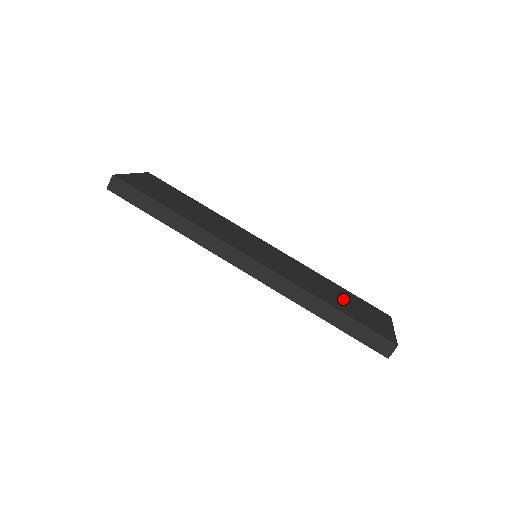
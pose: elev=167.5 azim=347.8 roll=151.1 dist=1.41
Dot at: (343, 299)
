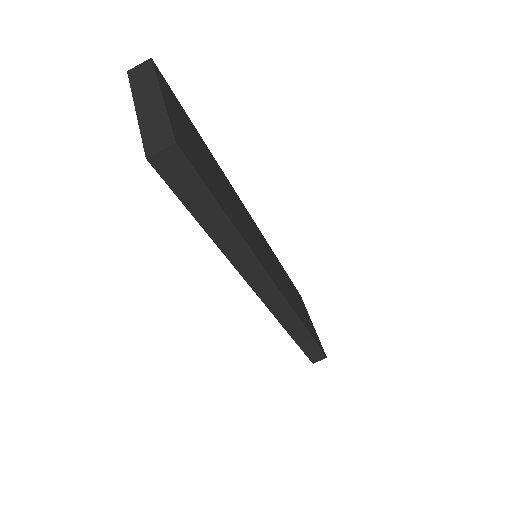
Dot at: occluded
